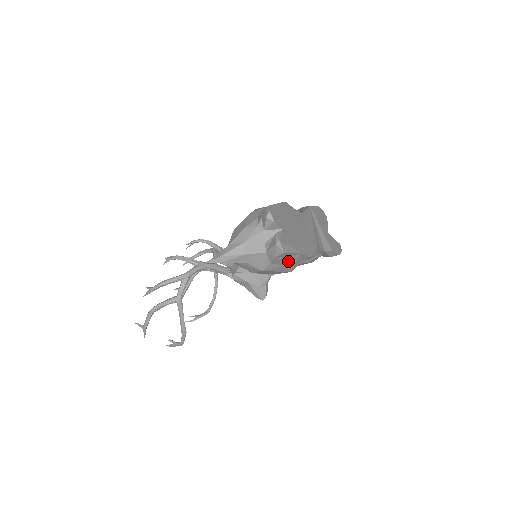
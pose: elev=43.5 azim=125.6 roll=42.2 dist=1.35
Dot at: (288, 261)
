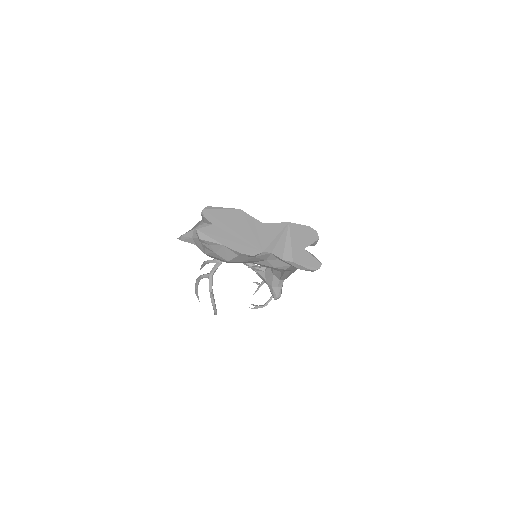
Dot at: (216, 250)
